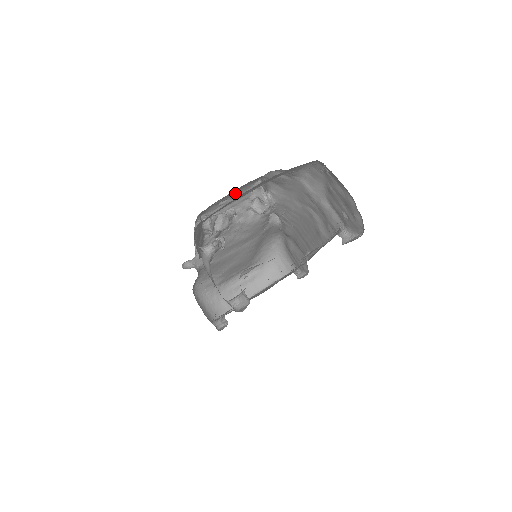
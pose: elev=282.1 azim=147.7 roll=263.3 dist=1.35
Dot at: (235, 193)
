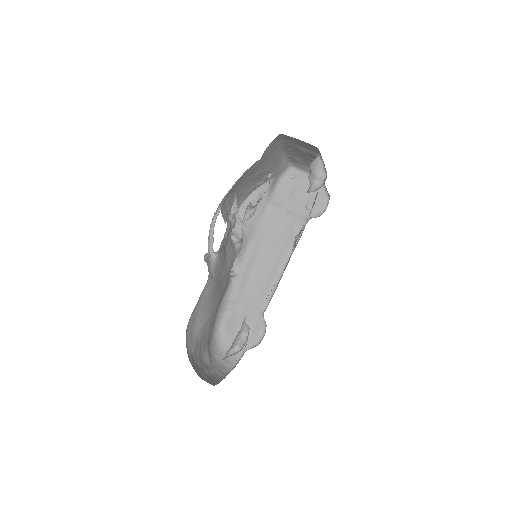
Dot at: occluded
